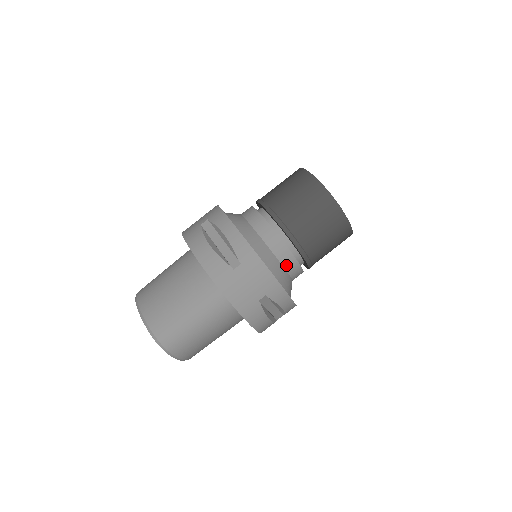
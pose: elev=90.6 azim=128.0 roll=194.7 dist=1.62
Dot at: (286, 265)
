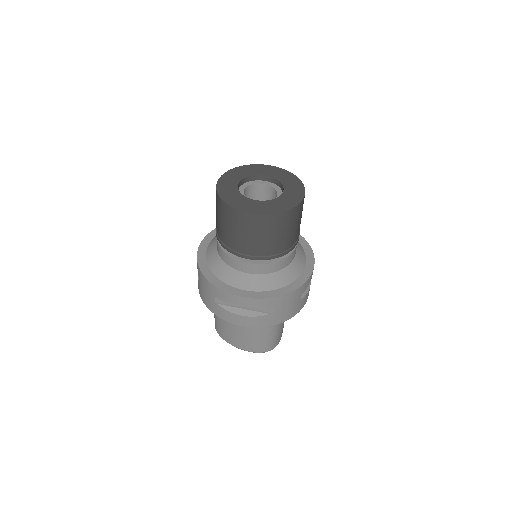
Dot at: (290, 262)
